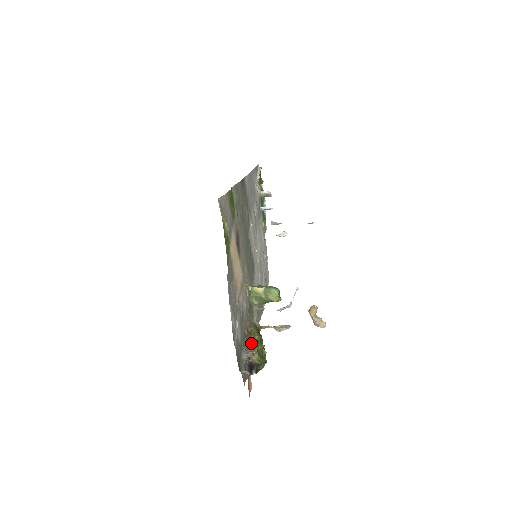
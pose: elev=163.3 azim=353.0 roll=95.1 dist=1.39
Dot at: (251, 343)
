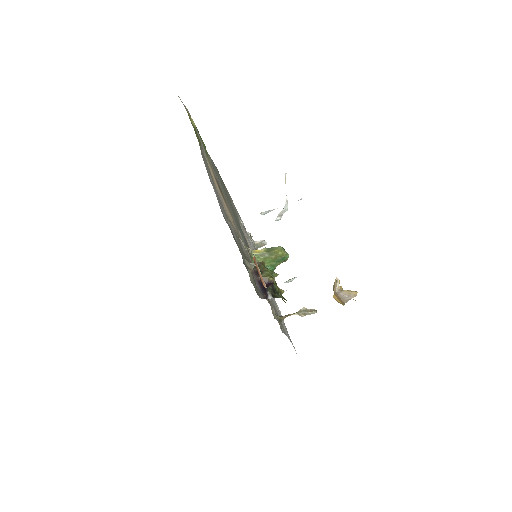
Dot at: occluded
